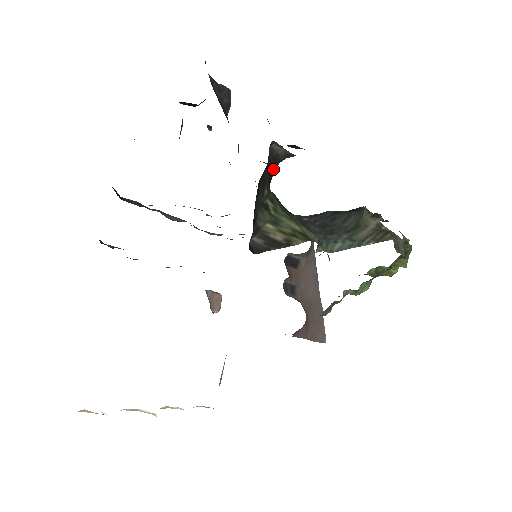
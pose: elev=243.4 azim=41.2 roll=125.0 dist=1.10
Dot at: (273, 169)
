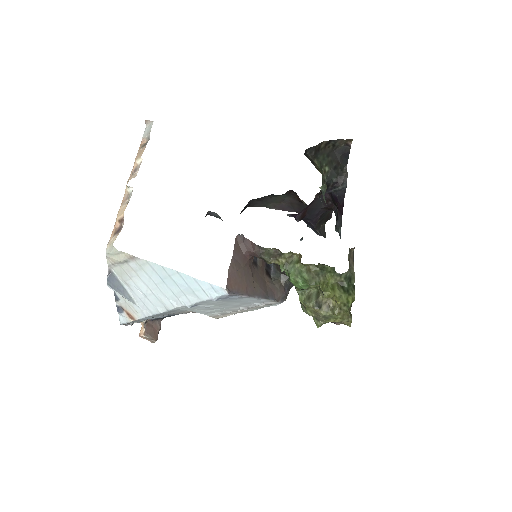
Dot at: (336, 173)
